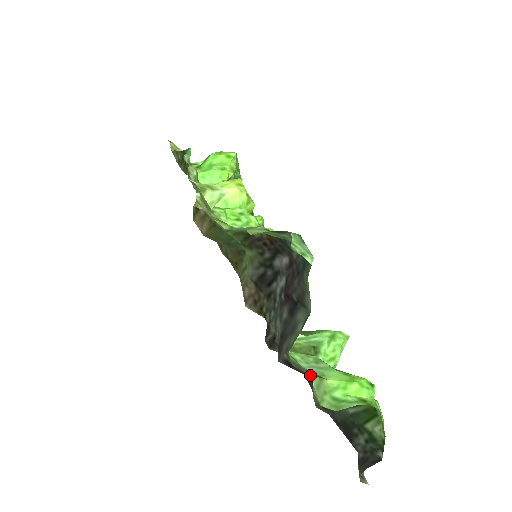
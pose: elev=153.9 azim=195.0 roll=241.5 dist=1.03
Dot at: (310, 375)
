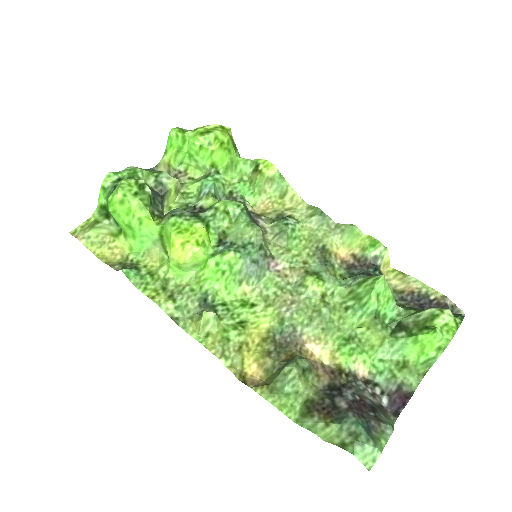
Dot at: (402, 377)
